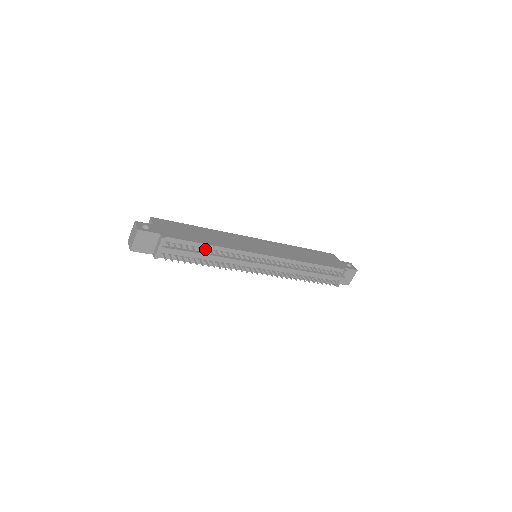
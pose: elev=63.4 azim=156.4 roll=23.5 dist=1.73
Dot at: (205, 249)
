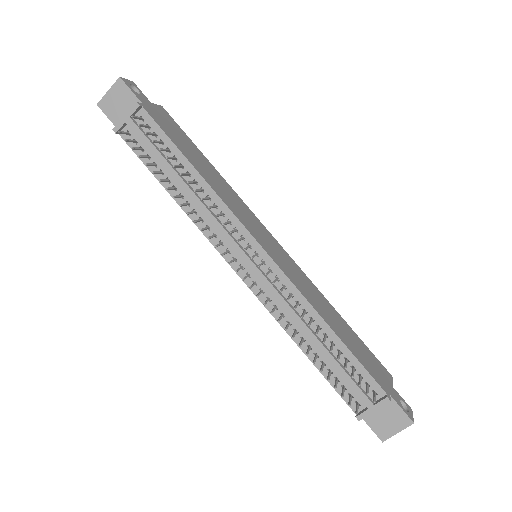
Dot at: (182, 165)
